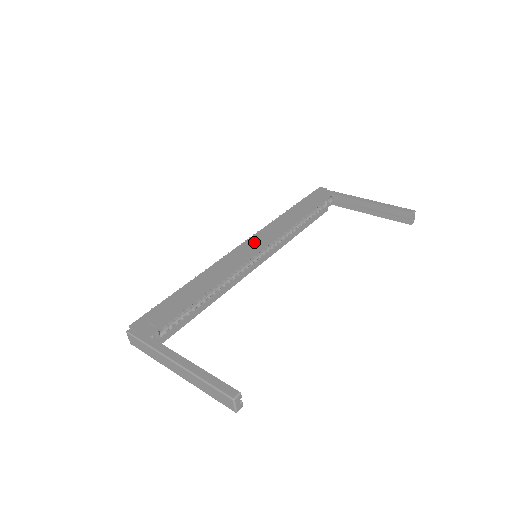
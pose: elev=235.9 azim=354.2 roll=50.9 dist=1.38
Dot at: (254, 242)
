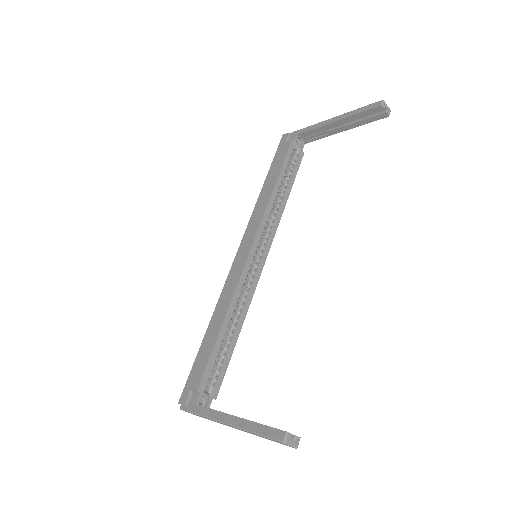
Dot at: (246, 245)
